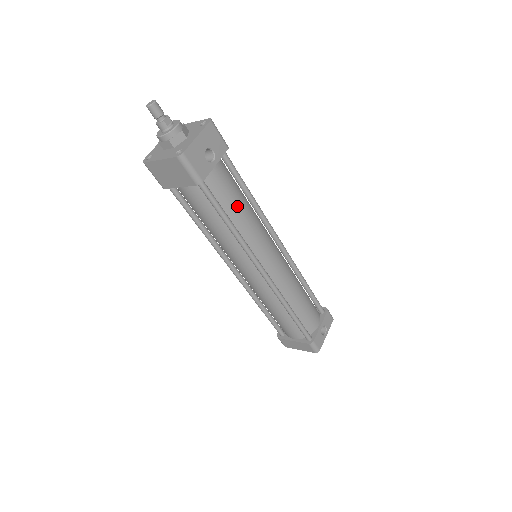
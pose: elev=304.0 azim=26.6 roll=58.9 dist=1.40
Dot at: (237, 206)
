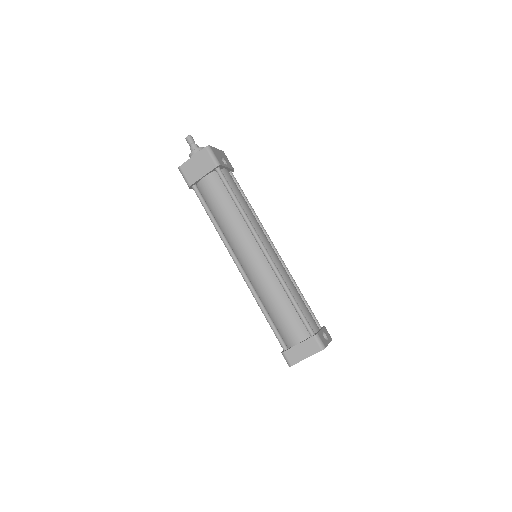
Dot at: (242, 198)
